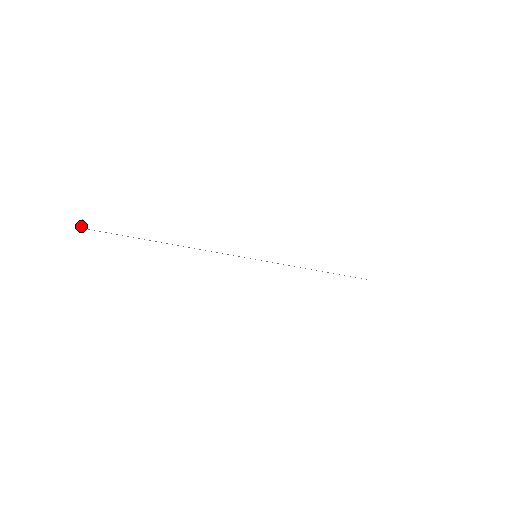
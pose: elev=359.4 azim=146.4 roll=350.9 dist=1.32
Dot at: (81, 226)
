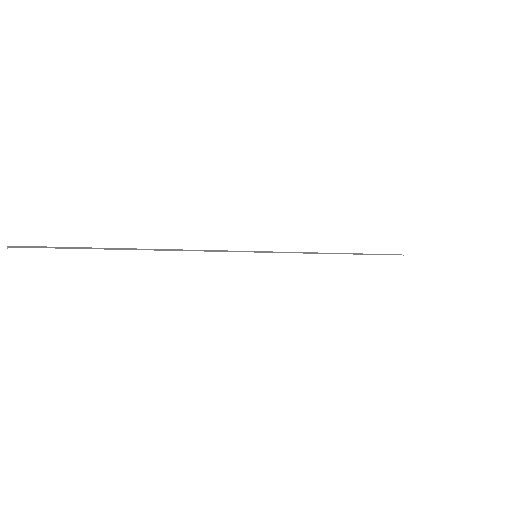
Dot at: occluded
